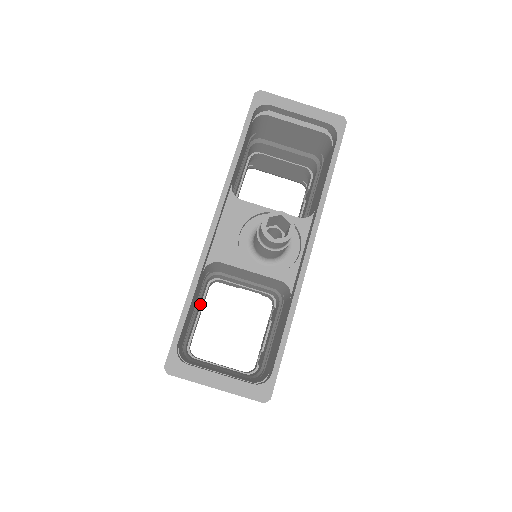
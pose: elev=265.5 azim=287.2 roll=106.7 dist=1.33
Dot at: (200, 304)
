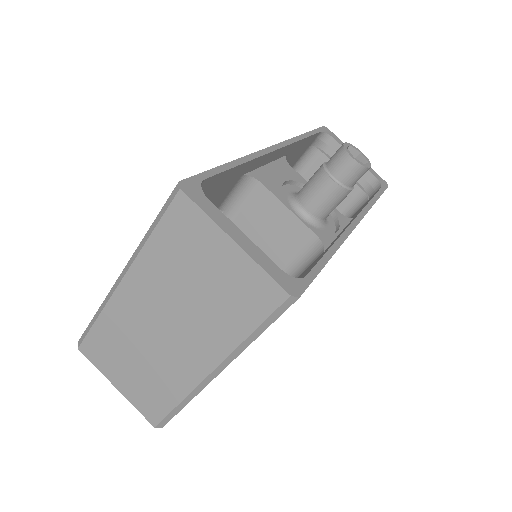
Dot at: occluded
